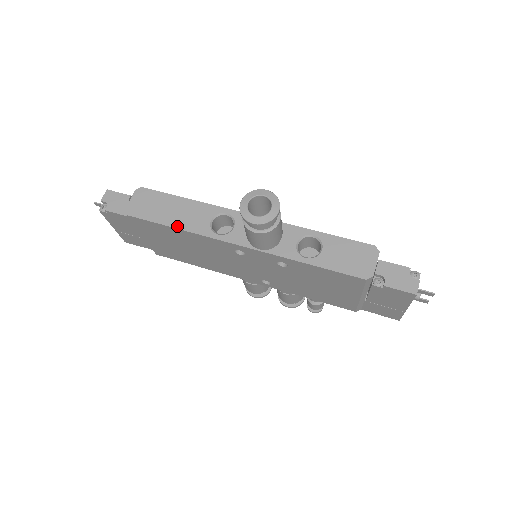
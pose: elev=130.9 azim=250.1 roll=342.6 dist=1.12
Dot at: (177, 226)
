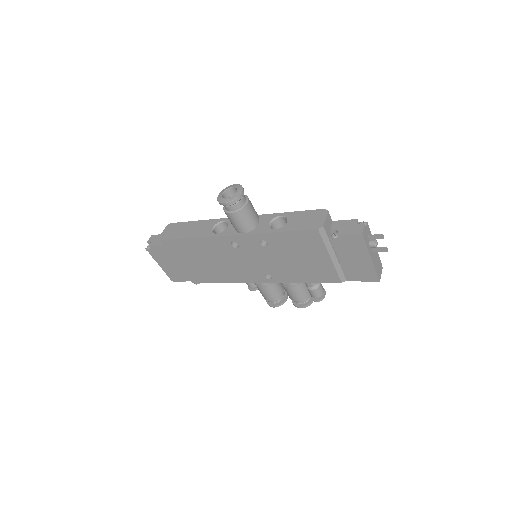
Dot at: (190, 237)
